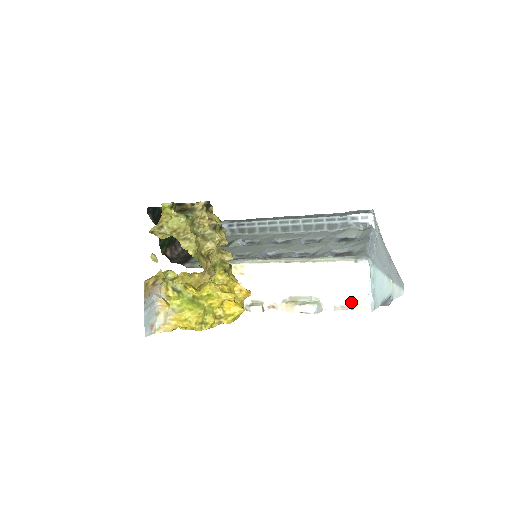
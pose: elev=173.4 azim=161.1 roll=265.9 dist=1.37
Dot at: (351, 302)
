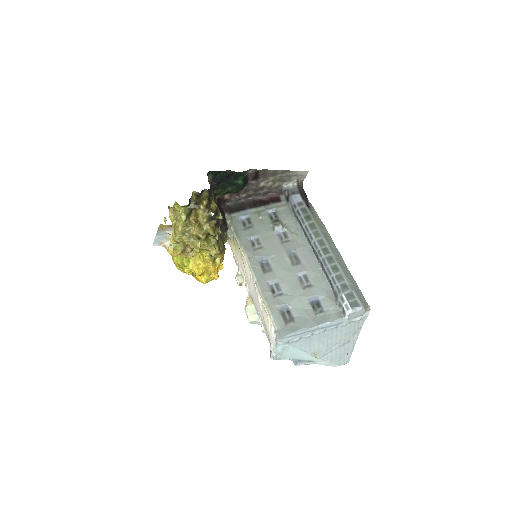
Dot at: occluded
